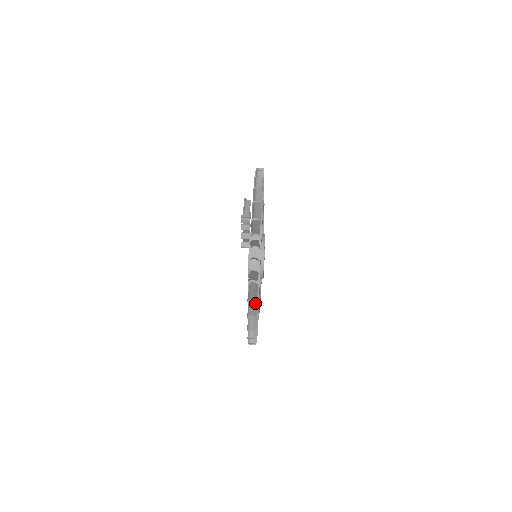
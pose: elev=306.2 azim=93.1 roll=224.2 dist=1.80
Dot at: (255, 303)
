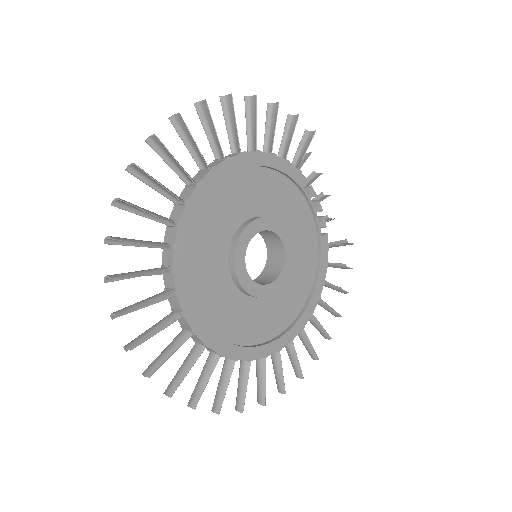
Dot at: (171, 349)
